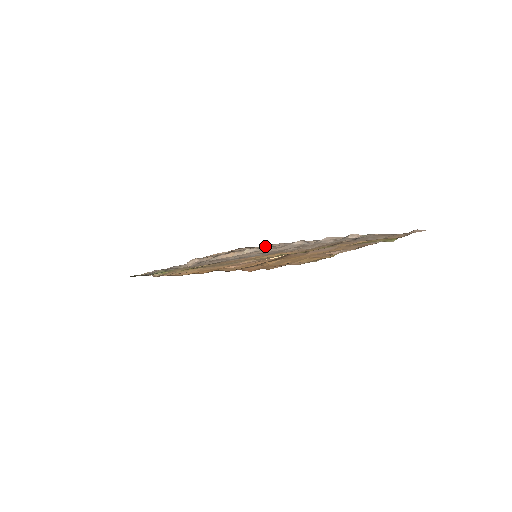
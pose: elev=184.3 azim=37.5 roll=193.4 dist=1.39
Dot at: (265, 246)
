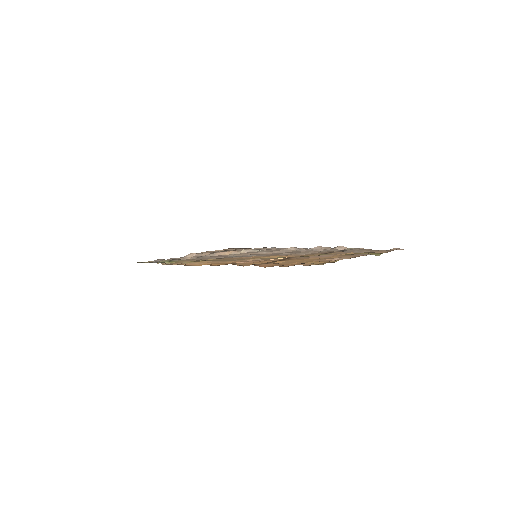
Dot at: (258, 248)
